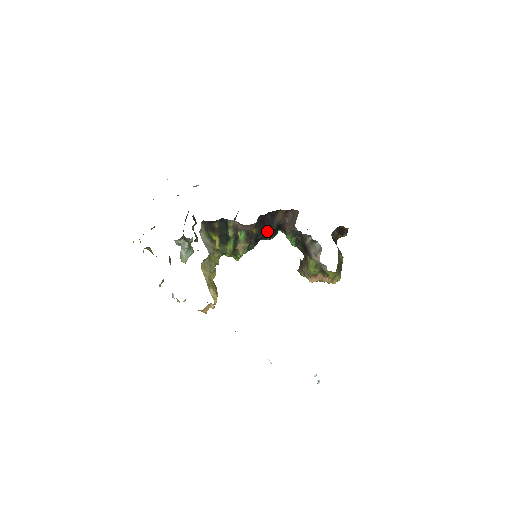
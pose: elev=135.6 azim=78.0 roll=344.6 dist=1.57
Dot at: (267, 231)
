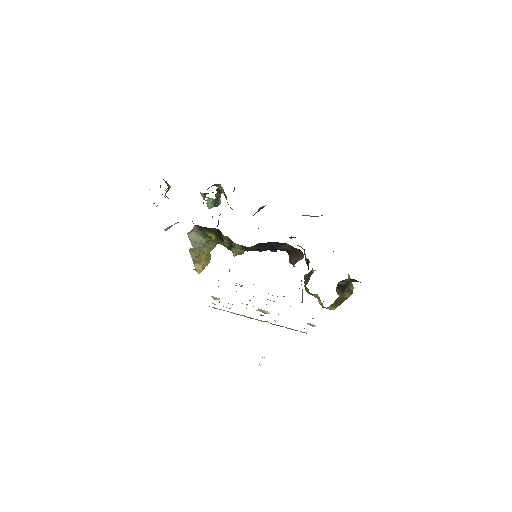
Dot at: (270, 249)
